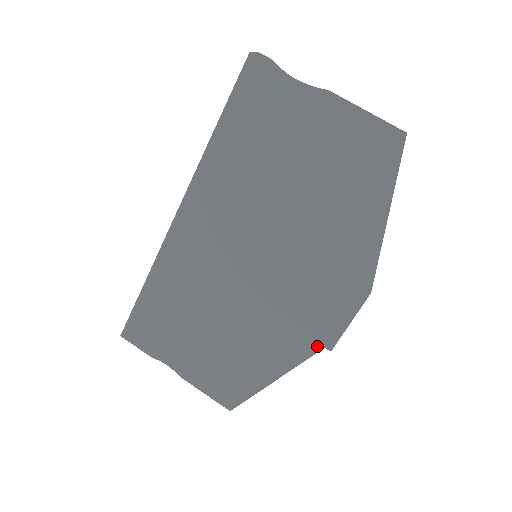
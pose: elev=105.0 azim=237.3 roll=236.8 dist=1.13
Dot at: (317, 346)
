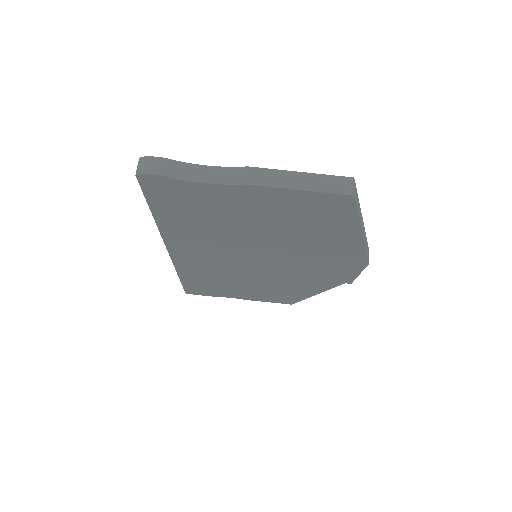
Dot at: (338, 283)
